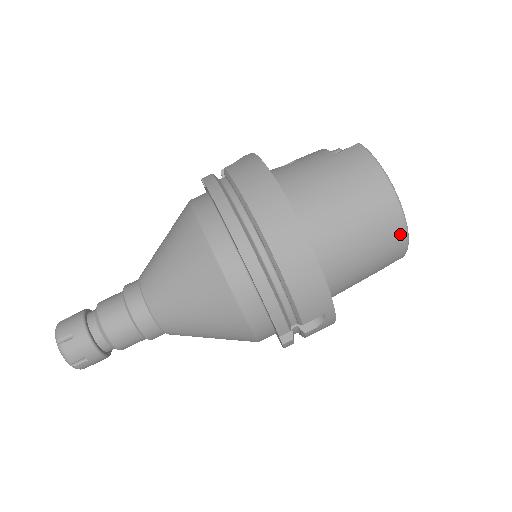
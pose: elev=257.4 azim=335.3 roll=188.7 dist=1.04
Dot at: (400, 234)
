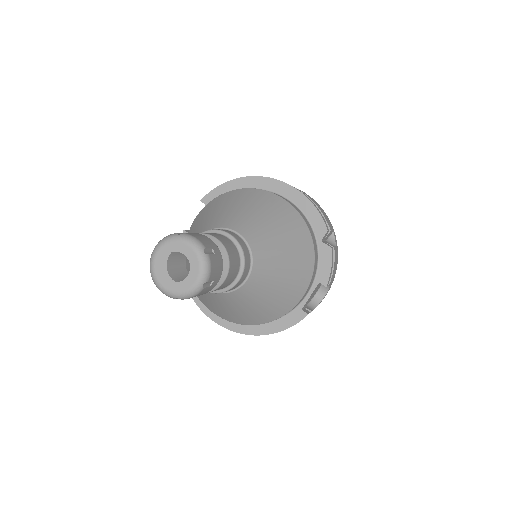
Dot at: occluded
